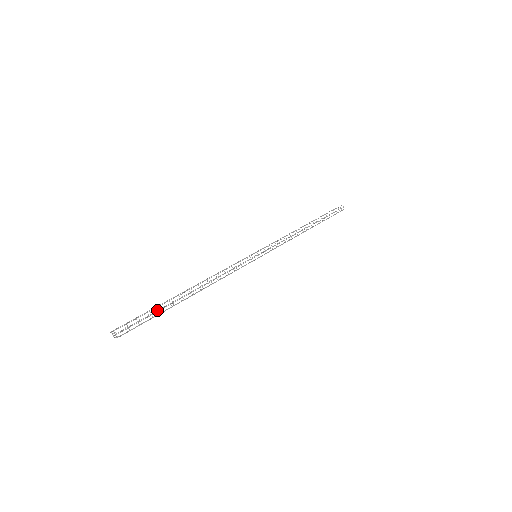
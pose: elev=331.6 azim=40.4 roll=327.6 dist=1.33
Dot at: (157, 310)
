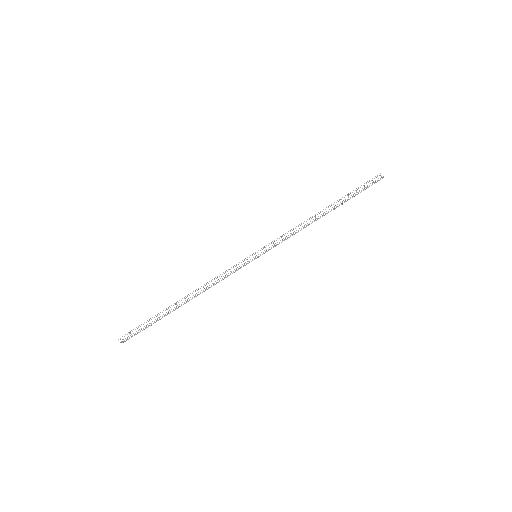
Dot at: (156, 316)
